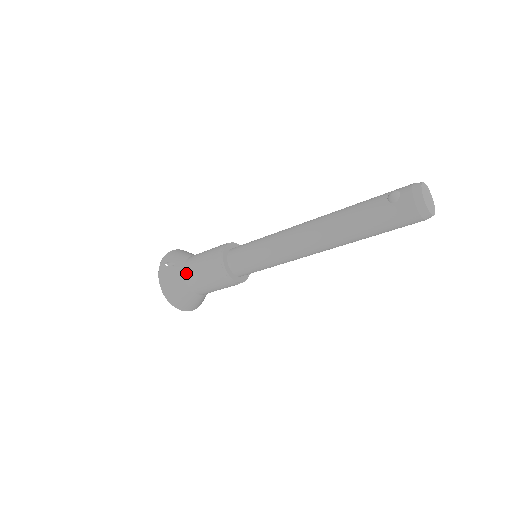
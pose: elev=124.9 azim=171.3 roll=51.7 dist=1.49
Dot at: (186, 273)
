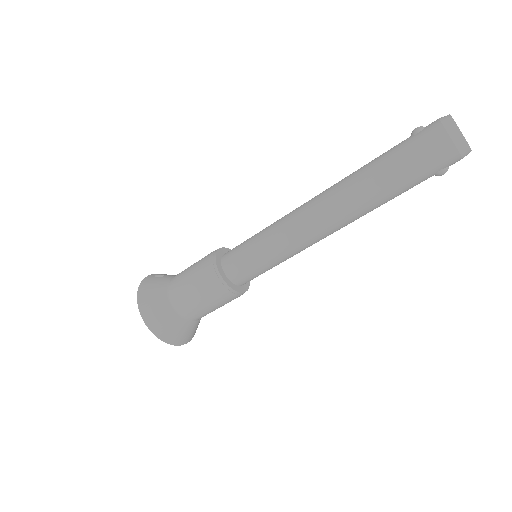
Dot at: (172, 280)
